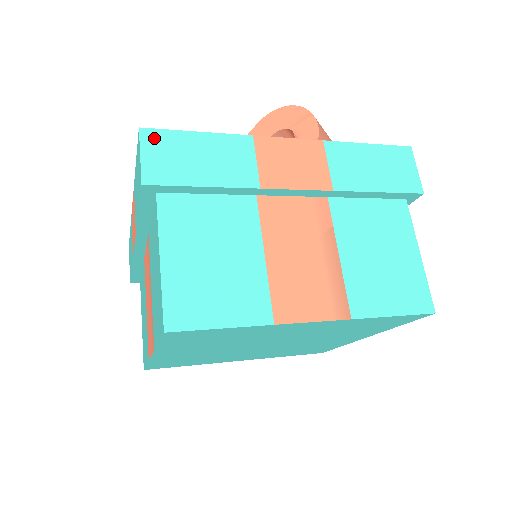
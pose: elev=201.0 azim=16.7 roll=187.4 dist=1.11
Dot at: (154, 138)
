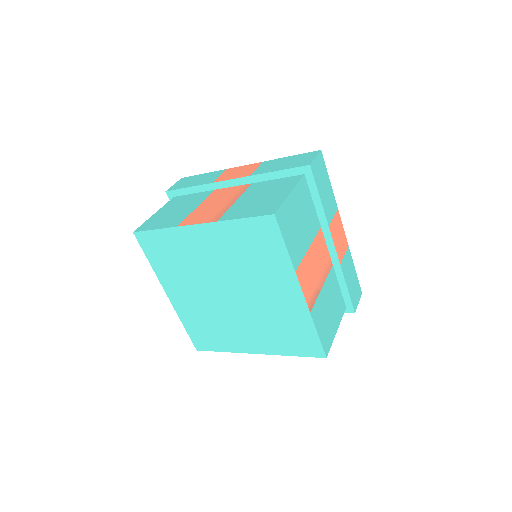
Dot at: (322, 160)
